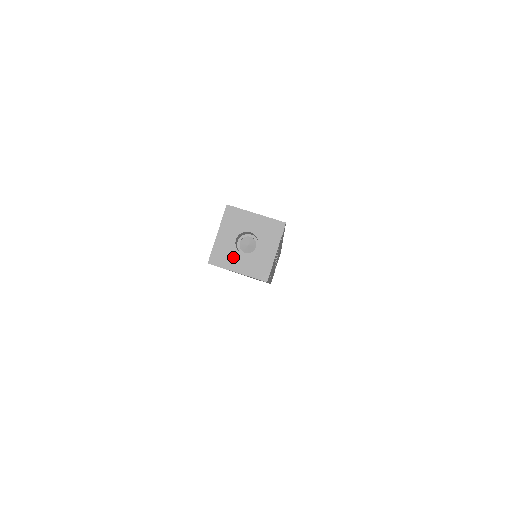
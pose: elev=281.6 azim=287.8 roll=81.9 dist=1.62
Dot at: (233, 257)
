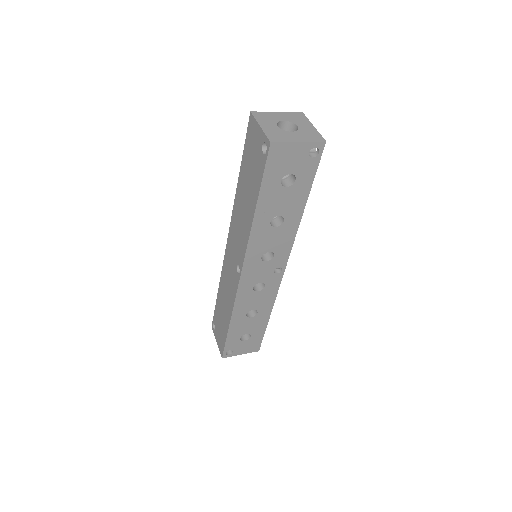
Dot at: (269, 122)
